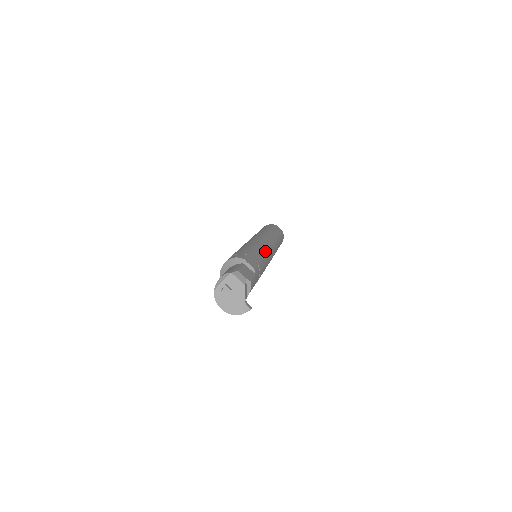
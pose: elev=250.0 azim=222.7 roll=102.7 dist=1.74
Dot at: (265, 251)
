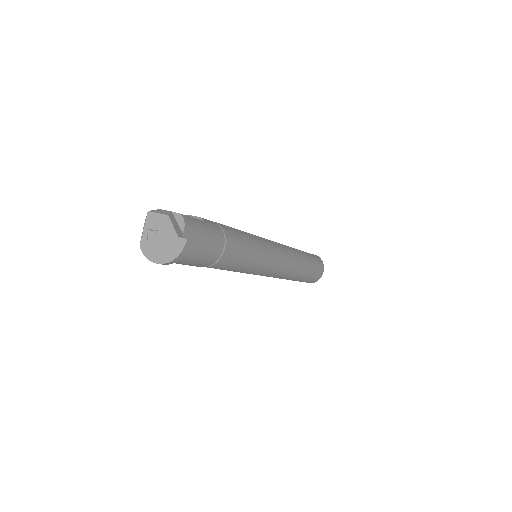
Dot at: occluded
